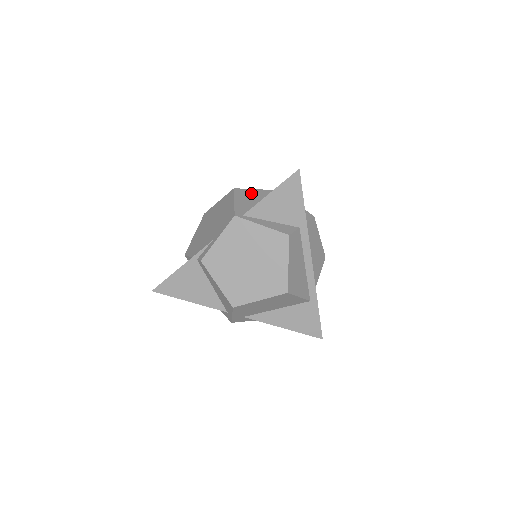
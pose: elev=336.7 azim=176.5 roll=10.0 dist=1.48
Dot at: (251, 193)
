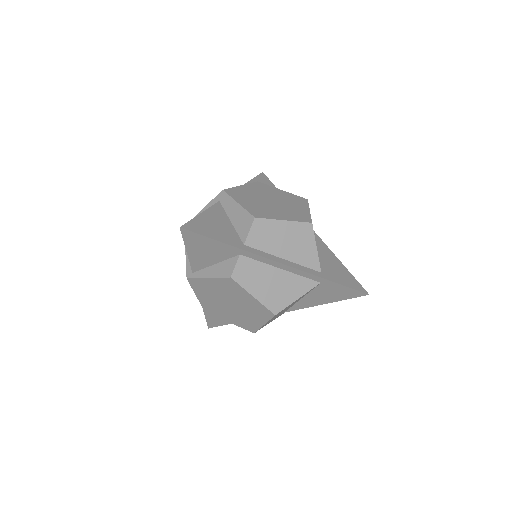
Dot at: occluded
